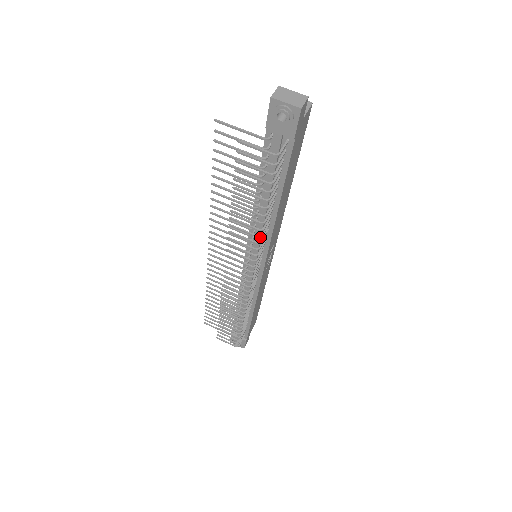
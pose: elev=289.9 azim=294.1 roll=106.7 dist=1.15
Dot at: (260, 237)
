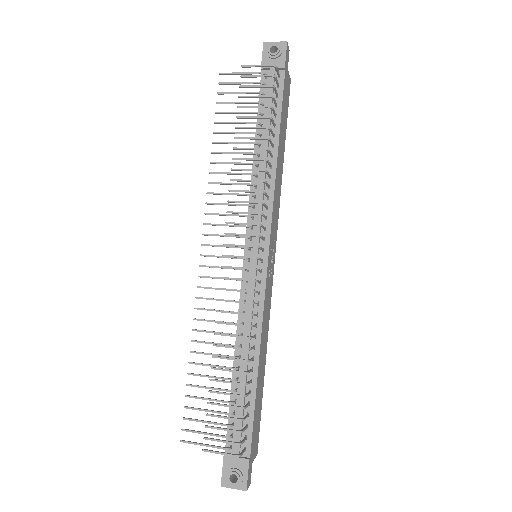
Dot at: (265, 171)
